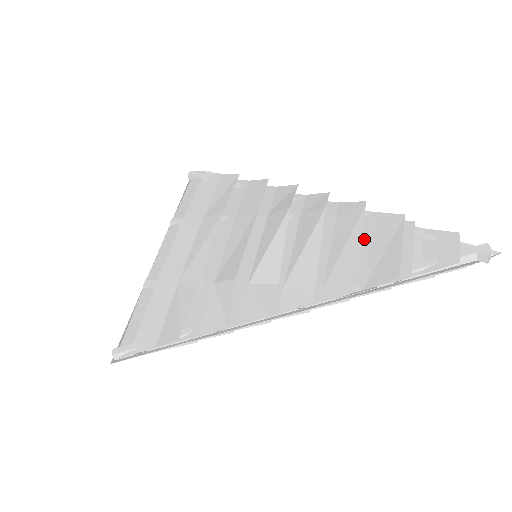
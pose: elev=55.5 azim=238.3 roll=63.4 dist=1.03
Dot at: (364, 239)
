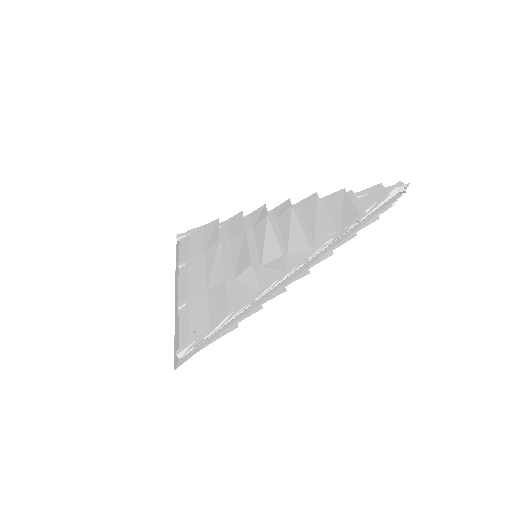
Dot at: (326, 211)
